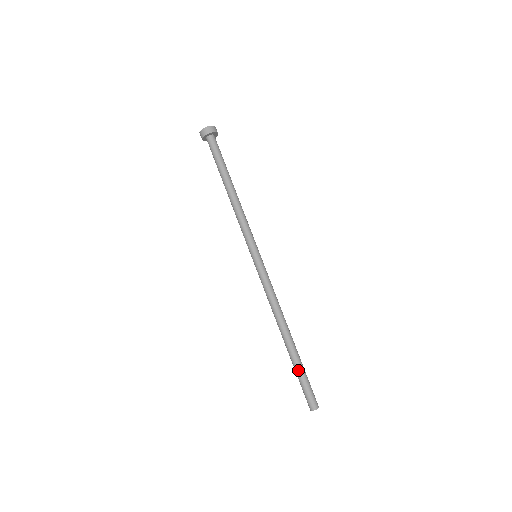
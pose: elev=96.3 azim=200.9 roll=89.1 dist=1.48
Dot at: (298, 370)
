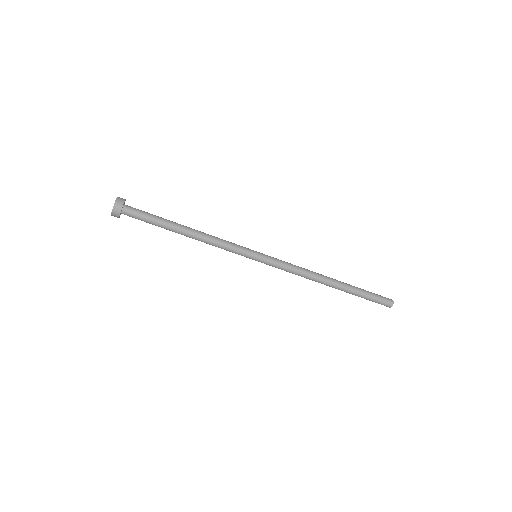
Dot at: (359, 296)
